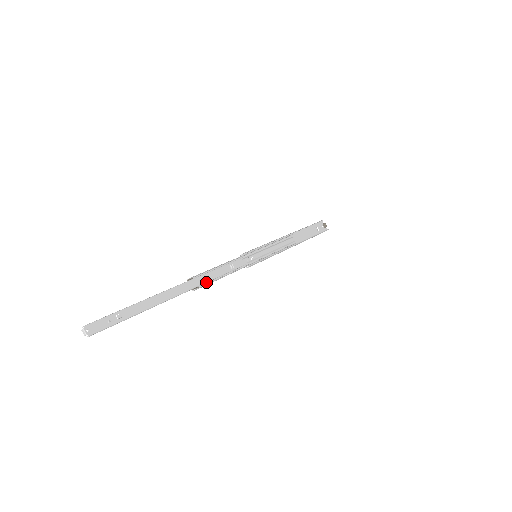
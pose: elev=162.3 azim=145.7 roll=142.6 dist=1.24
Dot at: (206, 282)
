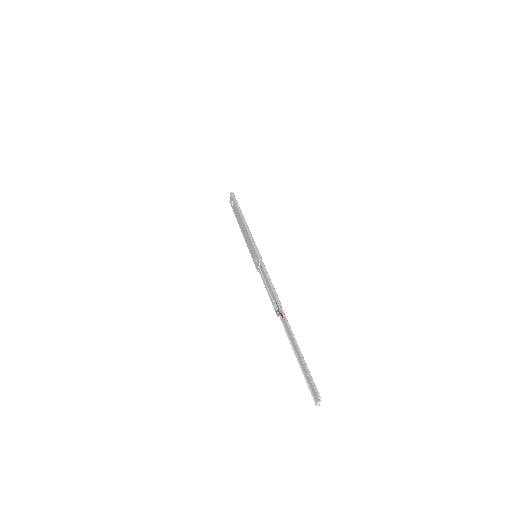
Dot at: (276, 304)
